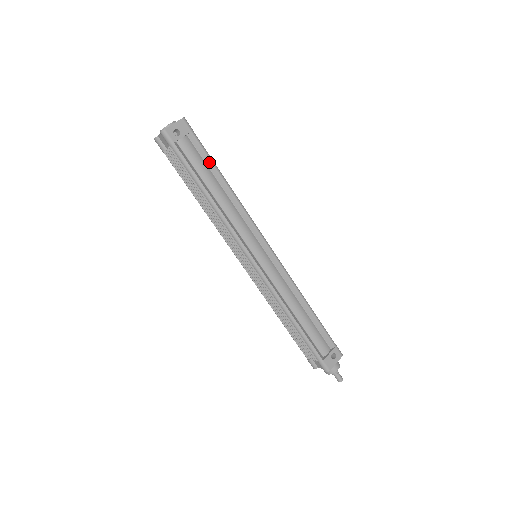
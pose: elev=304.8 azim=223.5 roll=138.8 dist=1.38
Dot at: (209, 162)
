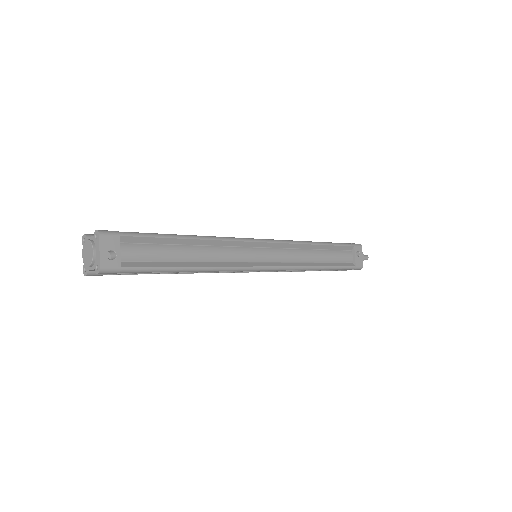
Dot at: (160, 240)
